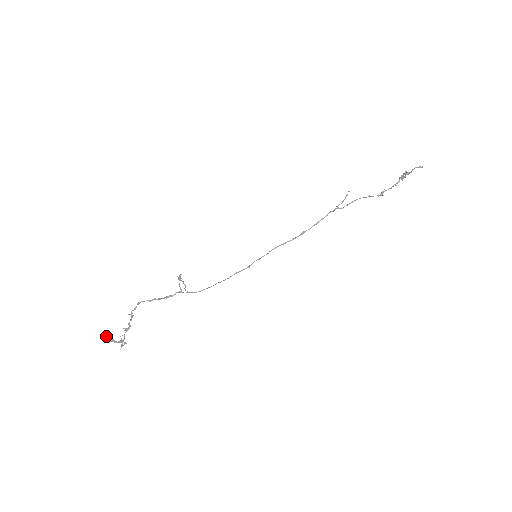
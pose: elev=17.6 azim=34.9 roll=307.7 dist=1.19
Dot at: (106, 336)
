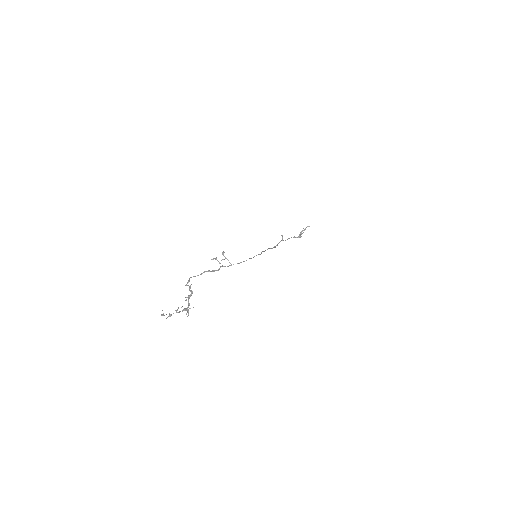
Dot at: (162, 314)
